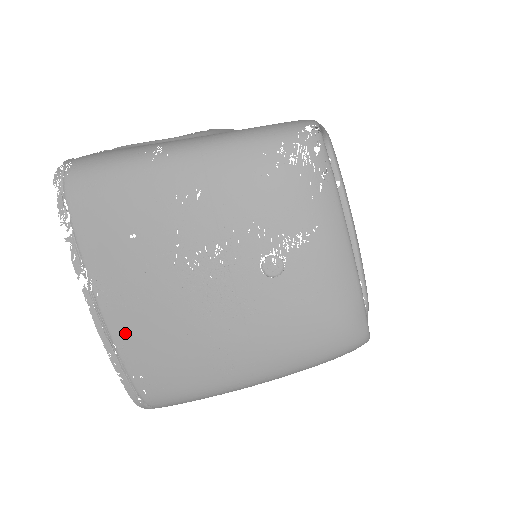
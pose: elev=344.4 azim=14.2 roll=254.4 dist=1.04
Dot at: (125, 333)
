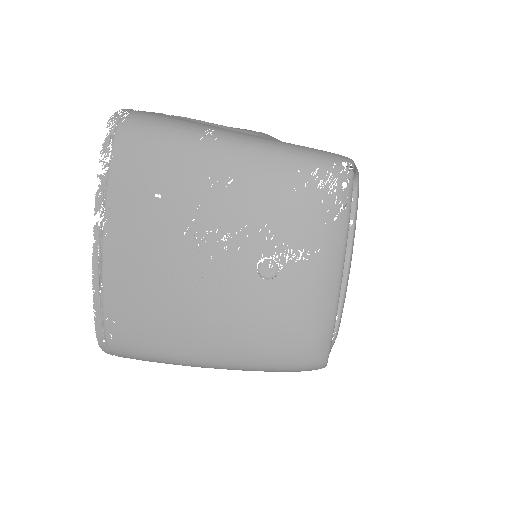
Dot at: (116, 277)
